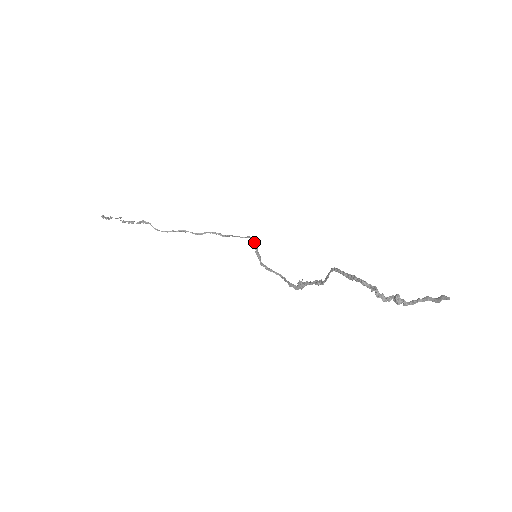
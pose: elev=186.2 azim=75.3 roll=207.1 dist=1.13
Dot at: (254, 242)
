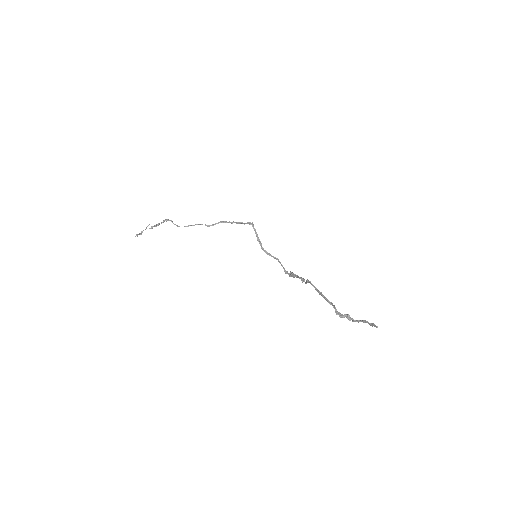
Dot at: (254, 229)
